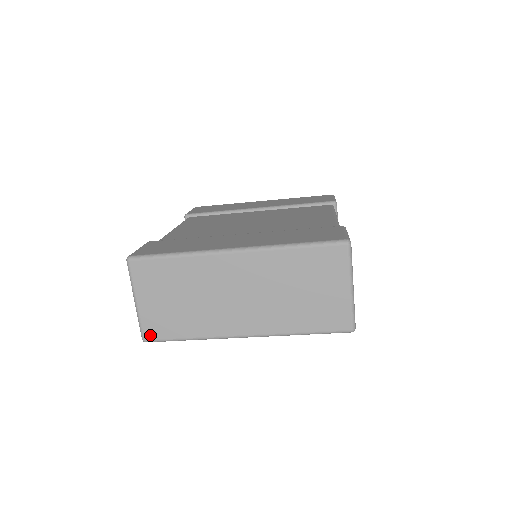
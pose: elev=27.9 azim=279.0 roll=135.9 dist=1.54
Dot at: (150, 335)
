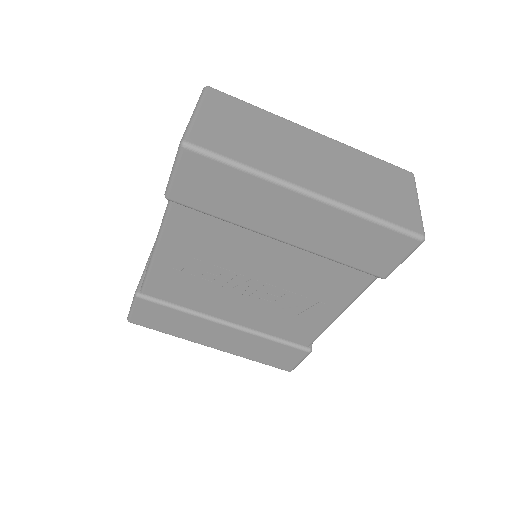
Dot at: (197, 140)
